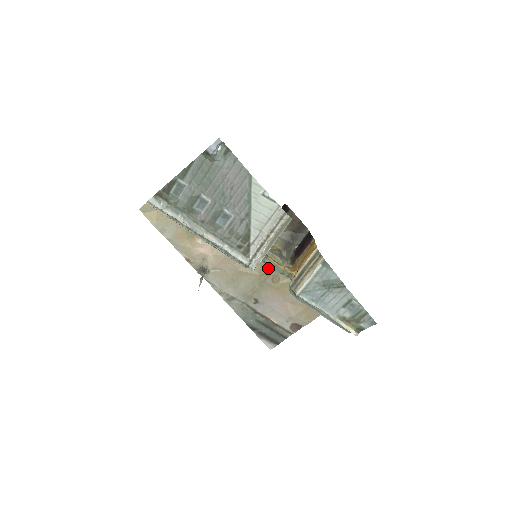
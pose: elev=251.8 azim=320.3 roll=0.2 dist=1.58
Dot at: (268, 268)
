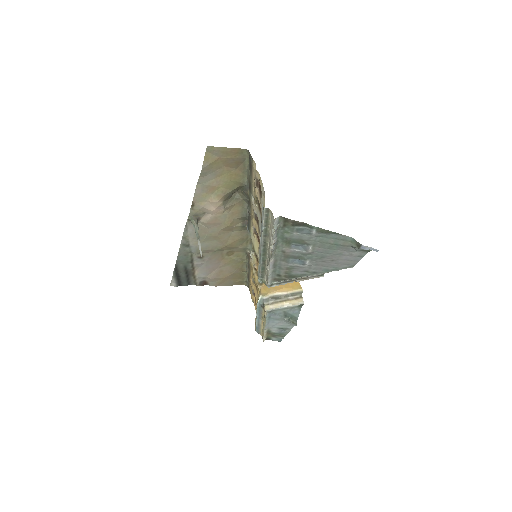
Dot at: (236, 245)
